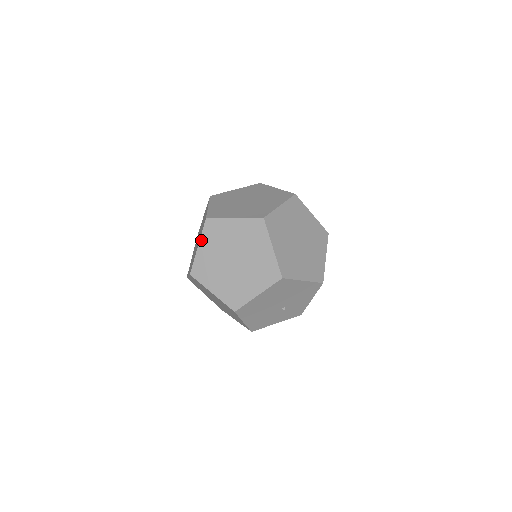
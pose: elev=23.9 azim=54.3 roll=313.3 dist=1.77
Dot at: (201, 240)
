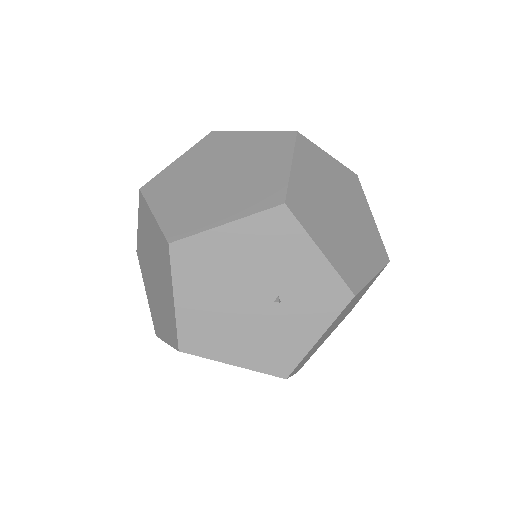
Dot at: (144, 282)
